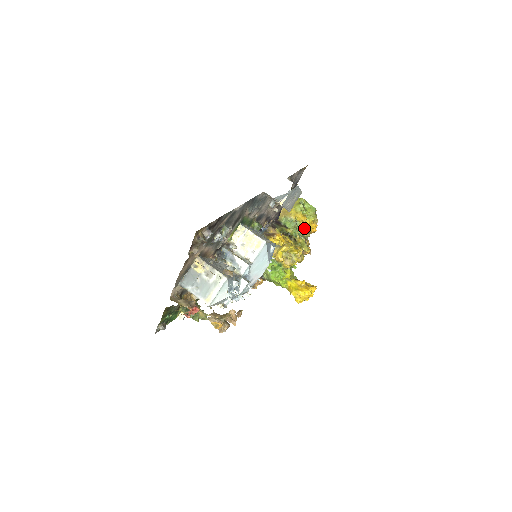
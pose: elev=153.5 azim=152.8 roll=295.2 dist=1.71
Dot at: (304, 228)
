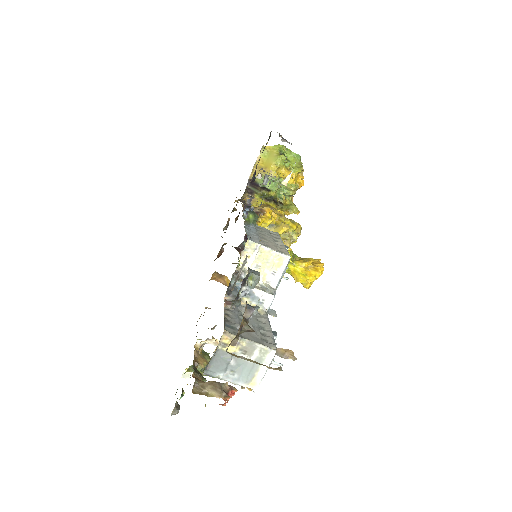
Dot at: (290, 186)
